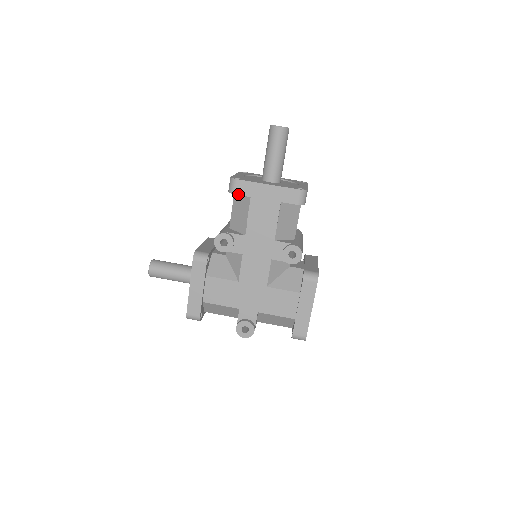
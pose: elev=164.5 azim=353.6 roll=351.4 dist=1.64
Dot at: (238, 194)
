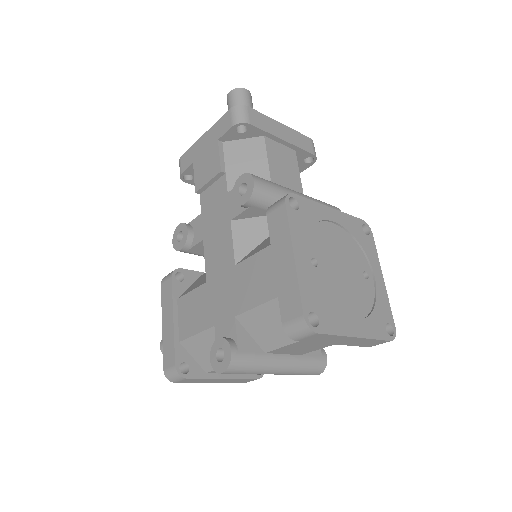
Dot at: (184, 171)
